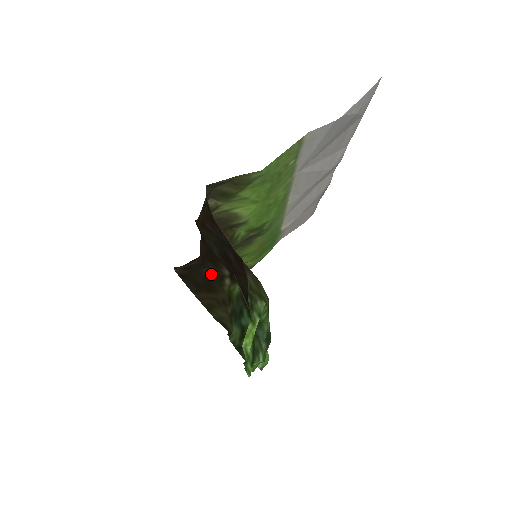
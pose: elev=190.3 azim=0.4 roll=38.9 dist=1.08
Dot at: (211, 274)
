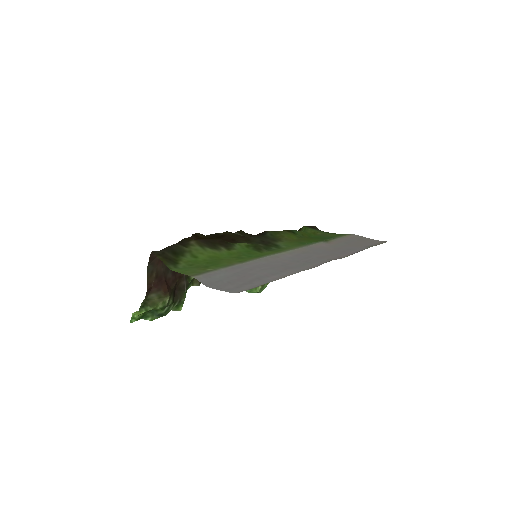
Dot at: occluded
